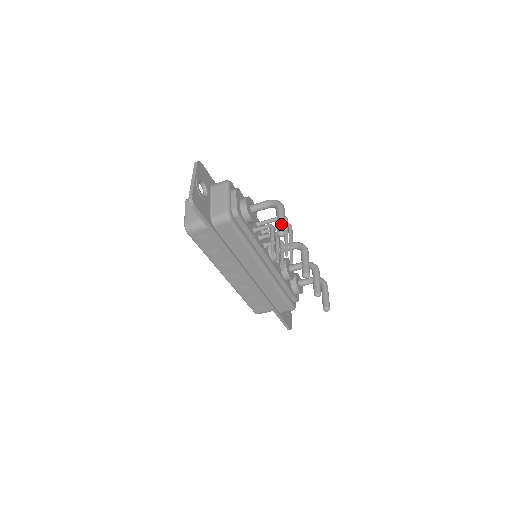
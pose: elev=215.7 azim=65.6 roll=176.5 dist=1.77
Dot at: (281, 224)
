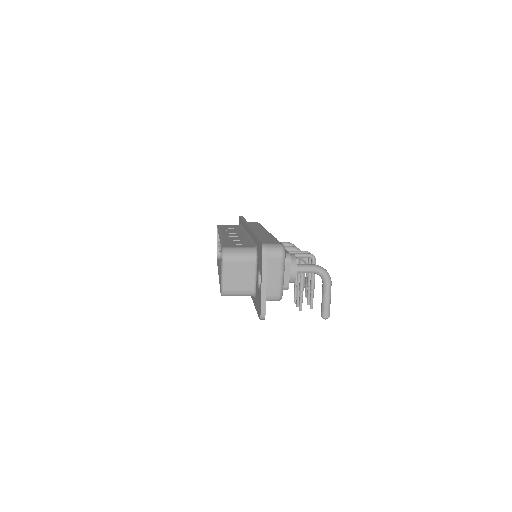
Dot at: (329, 308)
